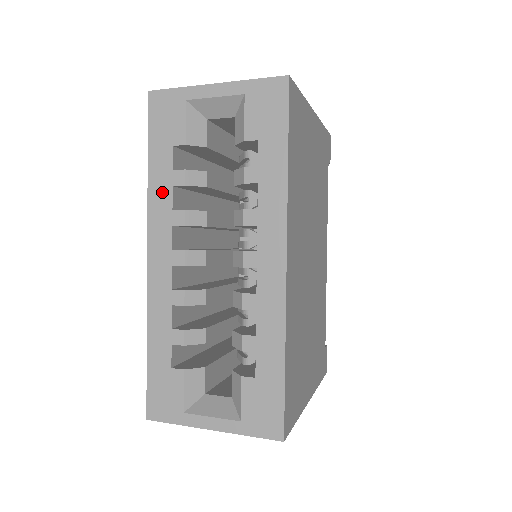
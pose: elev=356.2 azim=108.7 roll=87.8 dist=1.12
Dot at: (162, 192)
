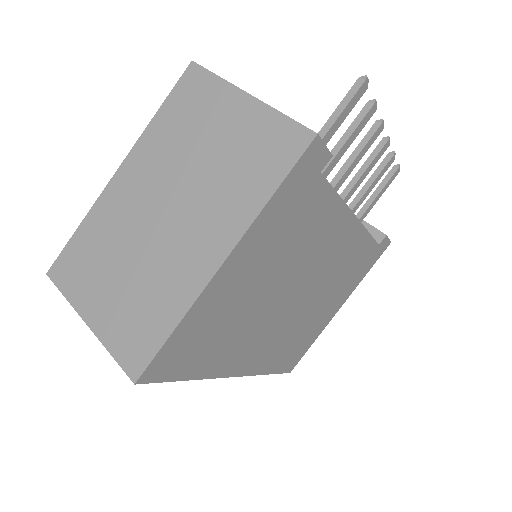
Dot at: occluded
